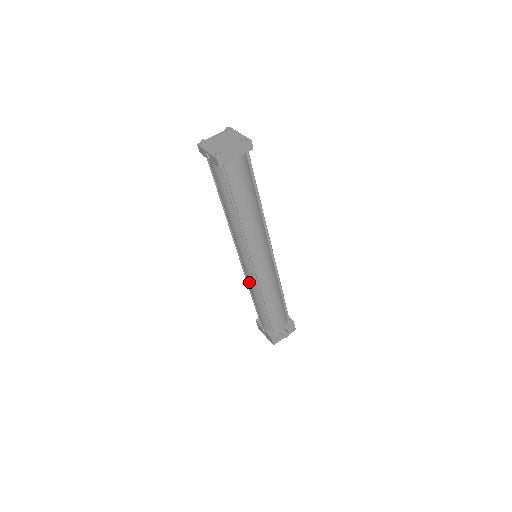
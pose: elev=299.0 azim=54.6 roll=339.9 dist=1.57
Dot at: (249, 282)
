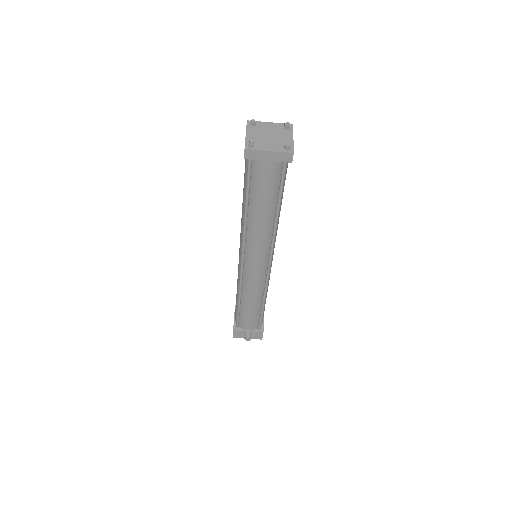
Dot at: occluded
